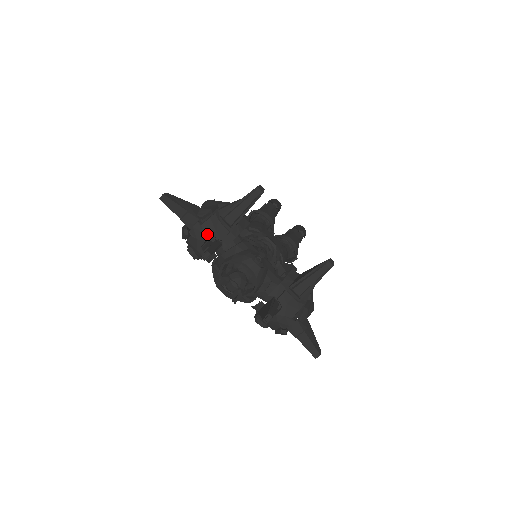
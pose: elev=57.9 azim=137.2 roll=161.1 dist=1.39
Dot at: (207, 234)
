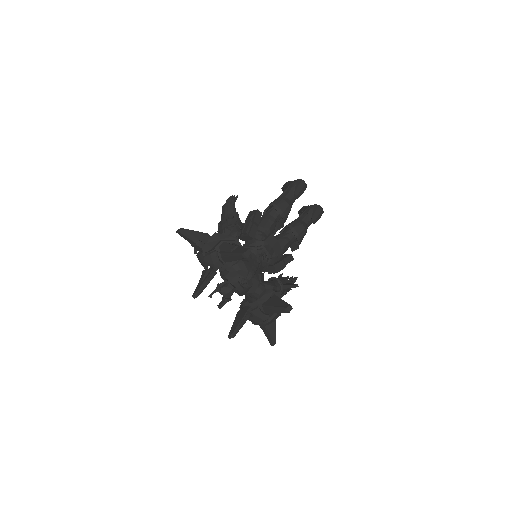
Dot at: (207, 263)
